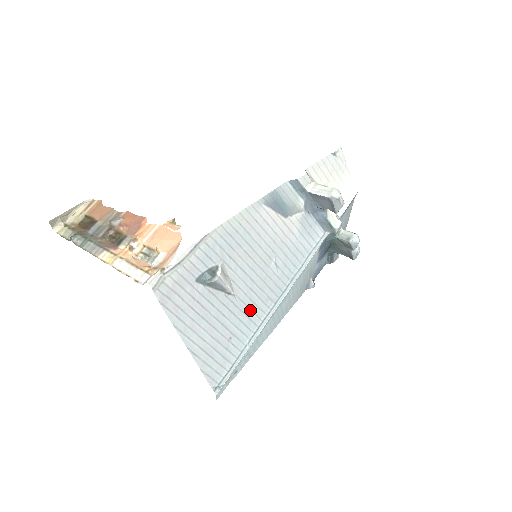
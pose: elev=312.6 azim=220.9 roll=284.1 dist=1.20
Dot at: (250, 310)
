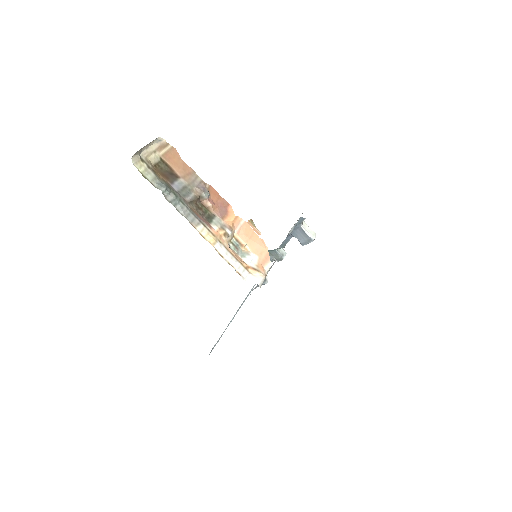
Dot at: occluded
